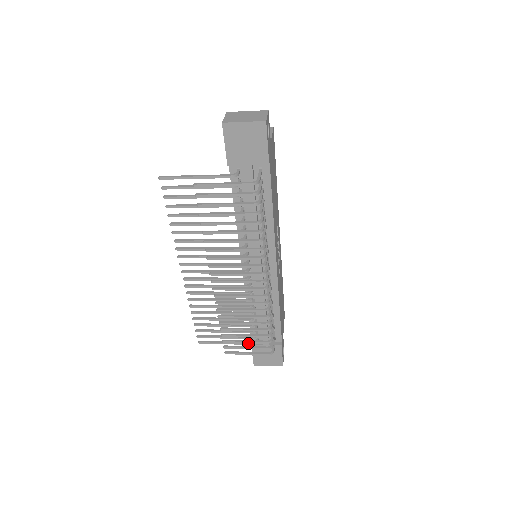
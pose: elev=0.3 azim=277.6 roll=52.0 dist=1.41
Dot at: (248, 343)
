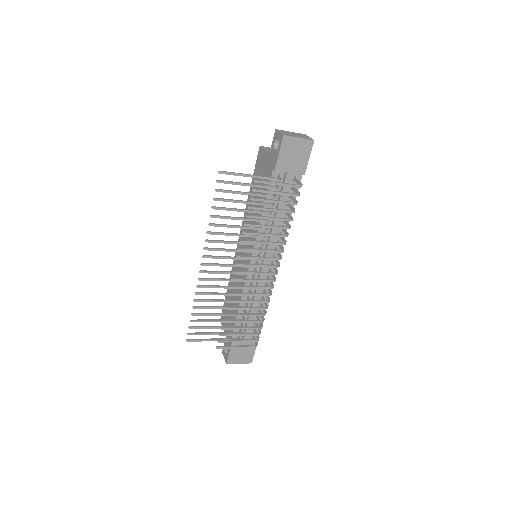
Dot at: occluded
